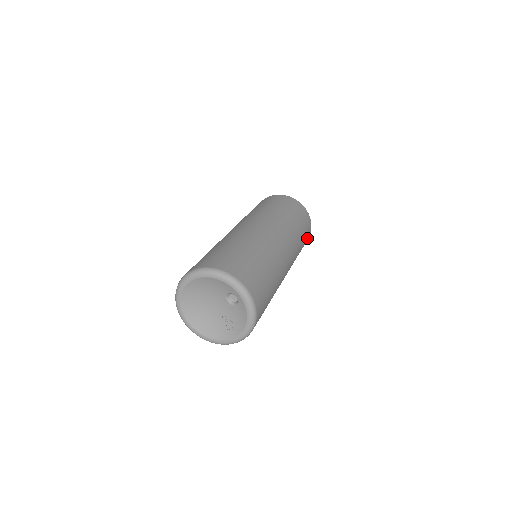
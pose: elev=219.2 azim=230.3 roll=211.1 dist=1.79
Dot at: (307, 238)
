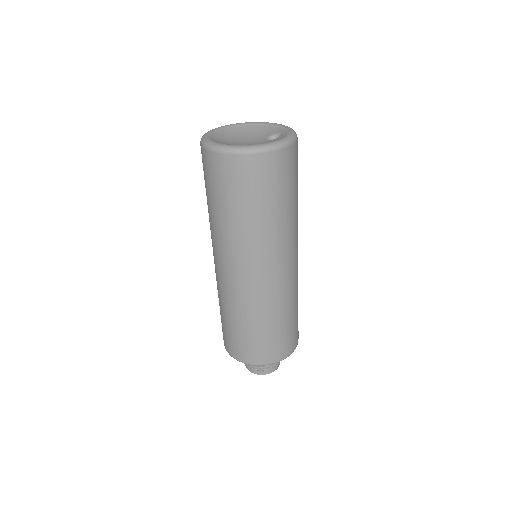
Dot at: (287, 344)
